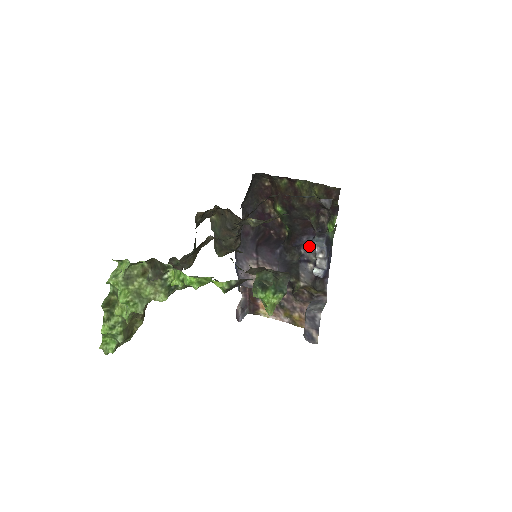
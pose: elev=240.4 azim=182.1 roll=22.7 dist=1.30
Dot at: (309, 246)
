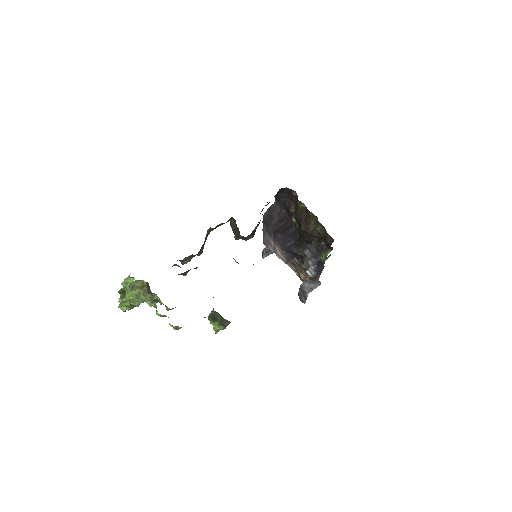
Dot at: (312, 252)
